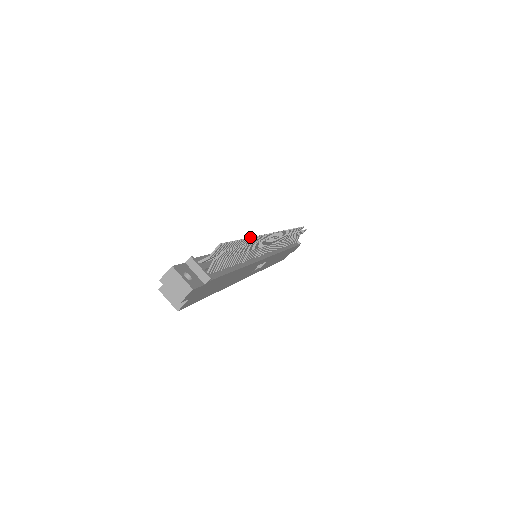
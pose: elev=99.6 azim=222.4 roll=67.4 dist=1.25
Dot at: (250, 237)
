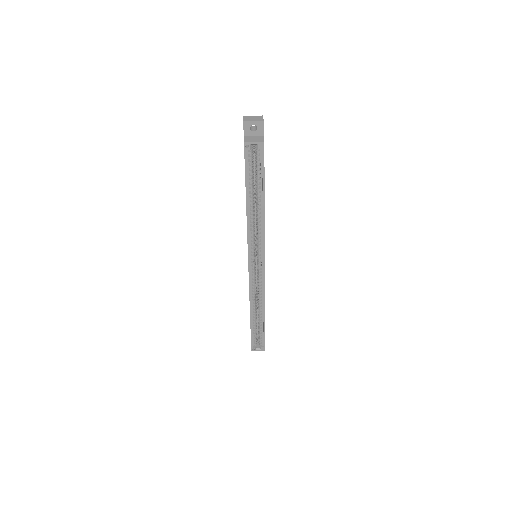
Dot at: occluded
